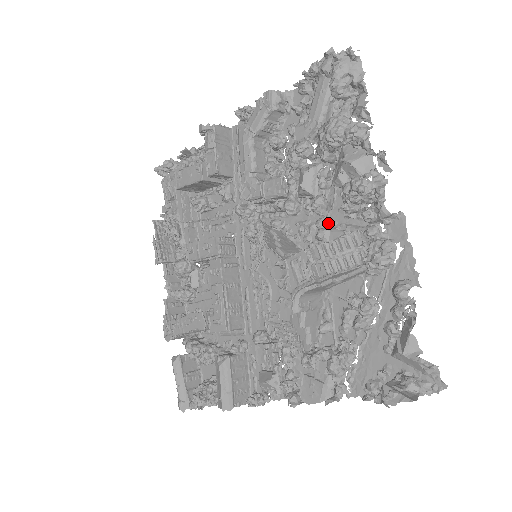
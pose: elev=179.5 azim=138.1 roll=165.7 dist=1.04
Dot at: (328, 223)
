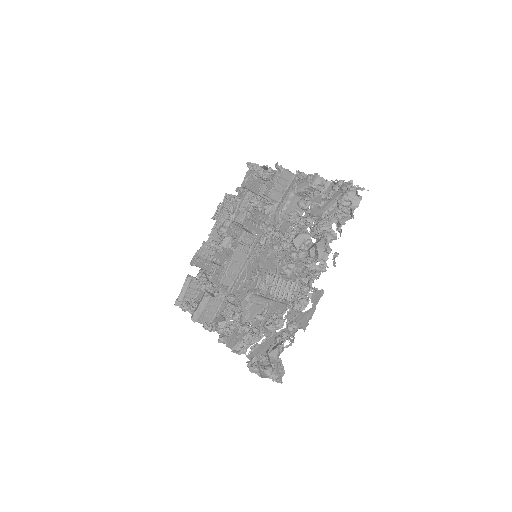
Dot at: (294, 268)
